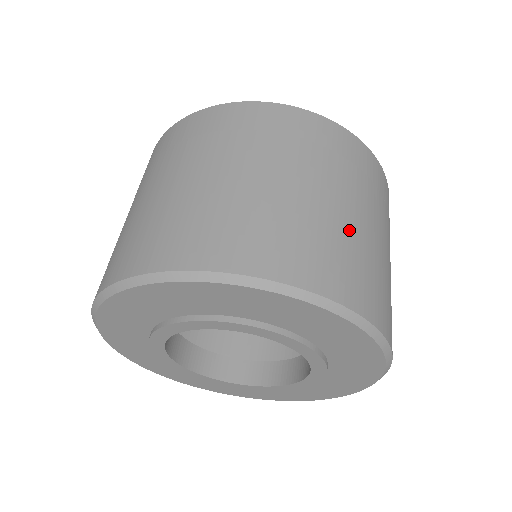
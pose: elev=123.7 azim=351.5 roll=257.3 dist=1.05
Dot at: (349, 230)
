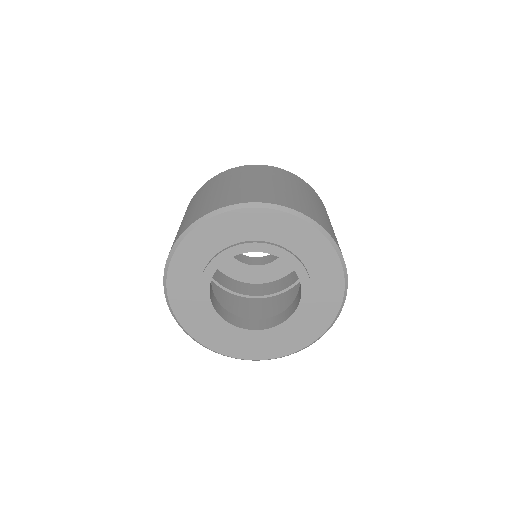
Dot at: (325, 218)
